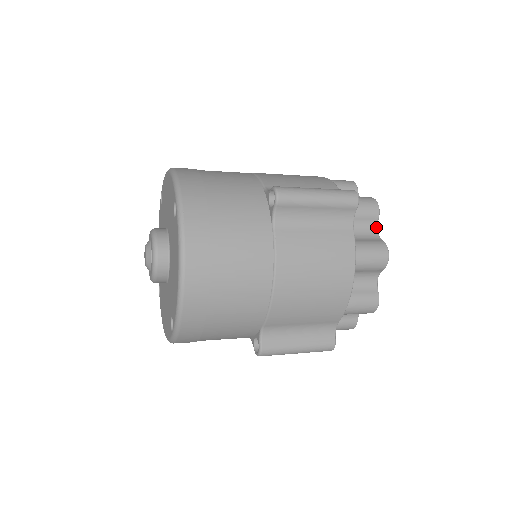
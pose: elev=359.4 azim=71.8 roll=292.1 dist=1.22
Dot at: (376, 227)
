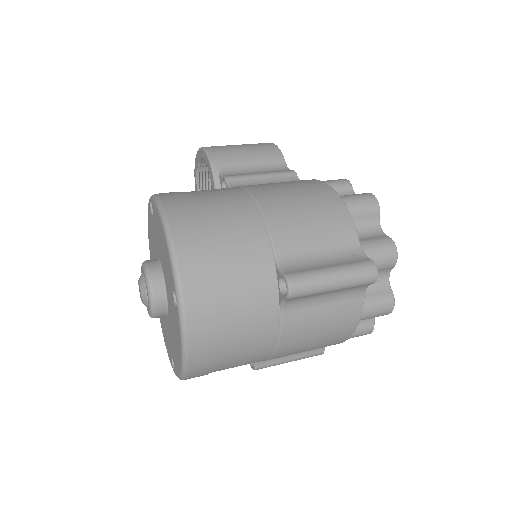
Dot at: (389, 273)
